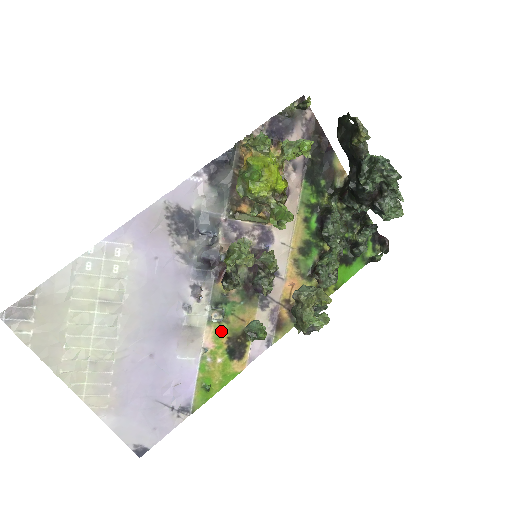
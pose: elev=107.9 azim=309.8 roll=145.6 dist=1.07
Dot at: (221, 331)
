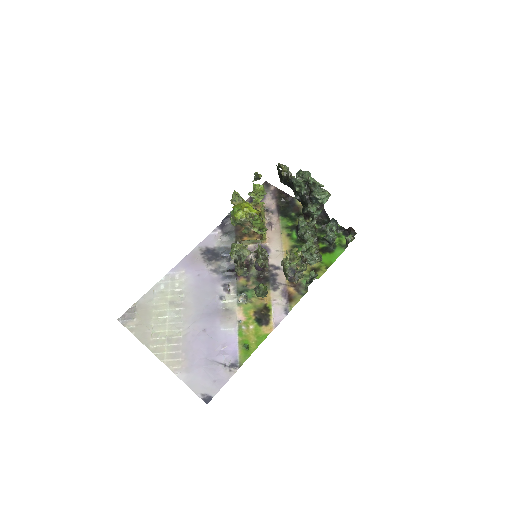
Dot at: (248, 308)
